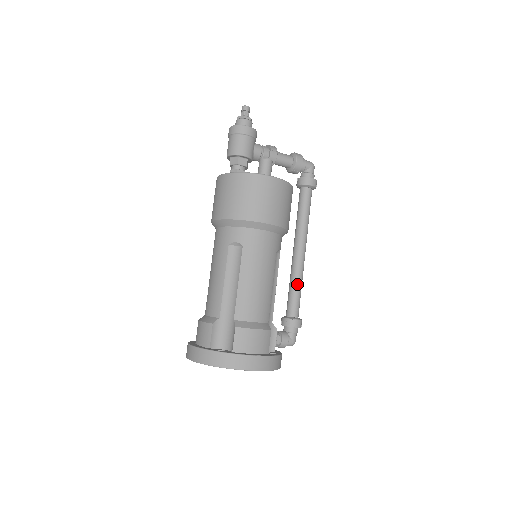
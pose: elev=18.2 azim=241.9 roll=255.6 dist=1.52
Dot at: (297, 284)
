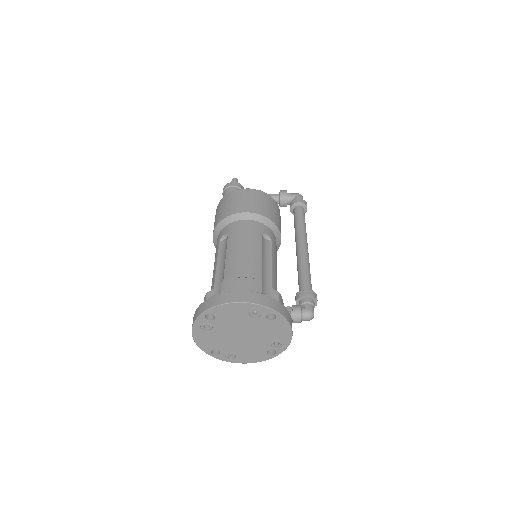
Dot at: (302, 266)
